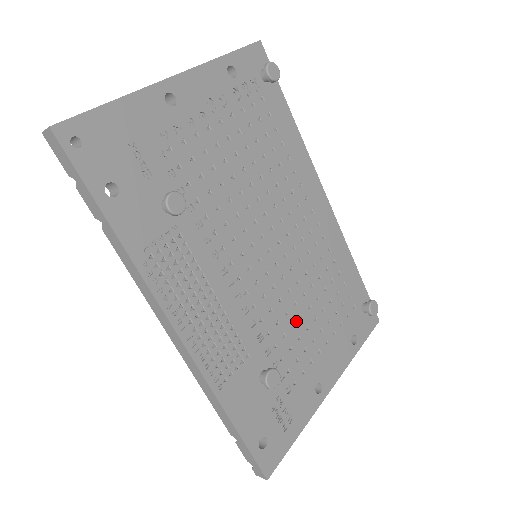
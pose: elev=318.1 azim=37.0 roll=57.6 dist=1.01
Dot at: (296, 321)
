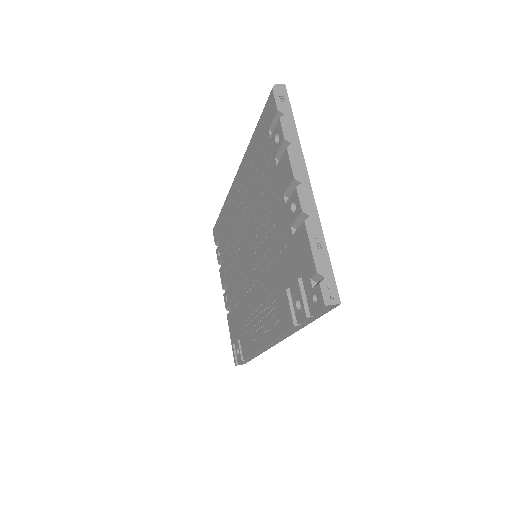
Dot at: occluded
